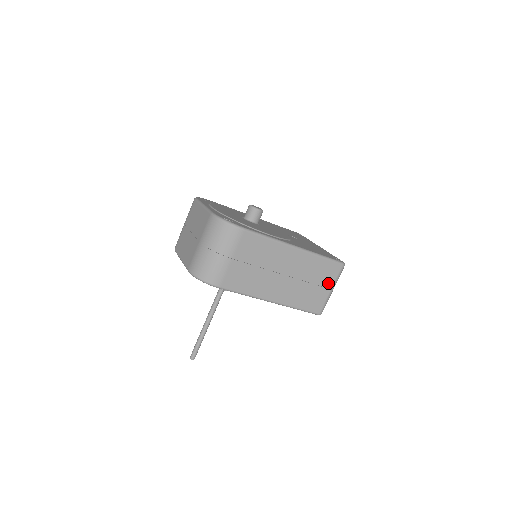
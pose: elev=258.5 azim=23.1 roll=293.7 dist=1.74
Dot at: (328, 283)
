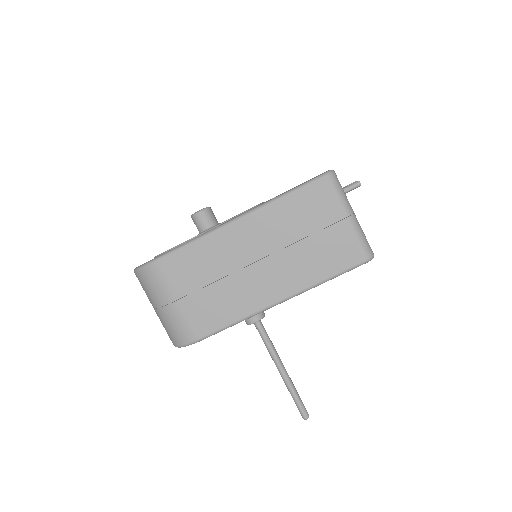
Dot at: (332, 215)
